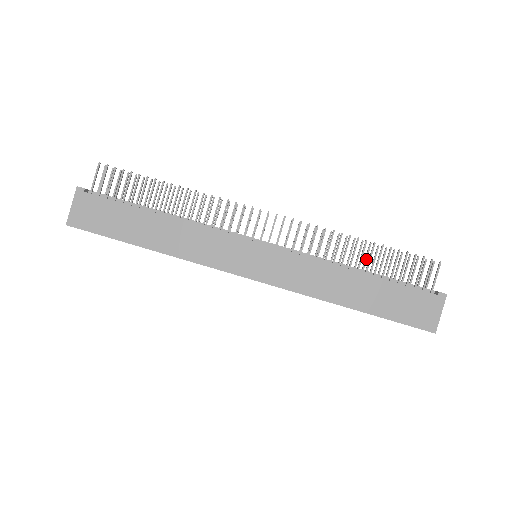
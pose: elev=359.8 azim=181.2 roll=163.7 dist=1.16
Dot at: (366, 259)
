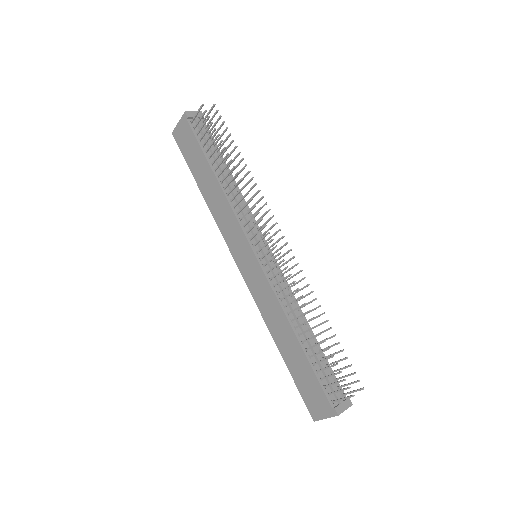
Dot at: occluded
